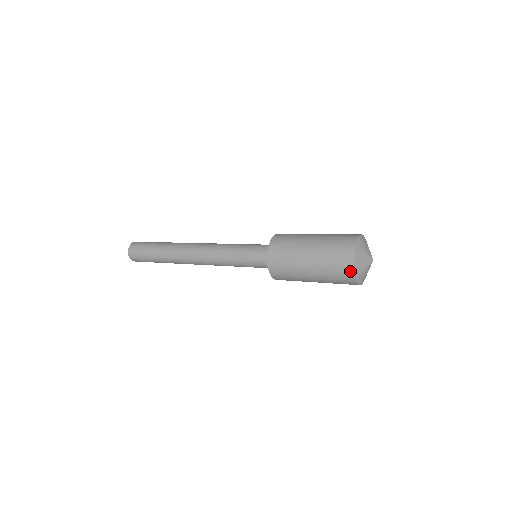
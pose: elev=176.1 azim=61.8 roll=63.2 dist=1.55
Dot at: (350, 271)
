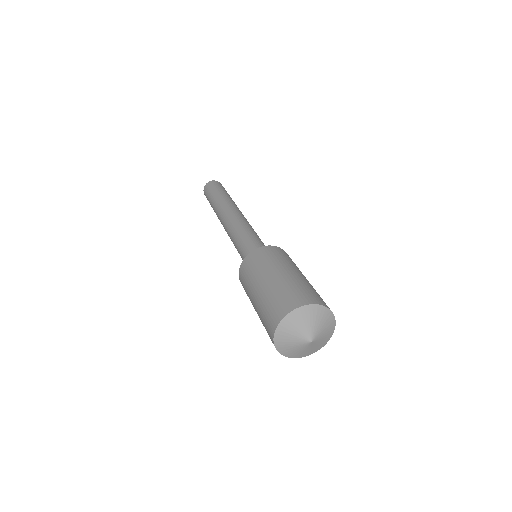
Dot at: (272, 331)
